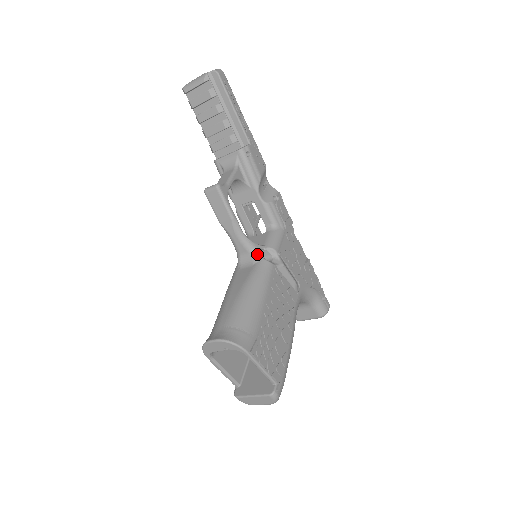
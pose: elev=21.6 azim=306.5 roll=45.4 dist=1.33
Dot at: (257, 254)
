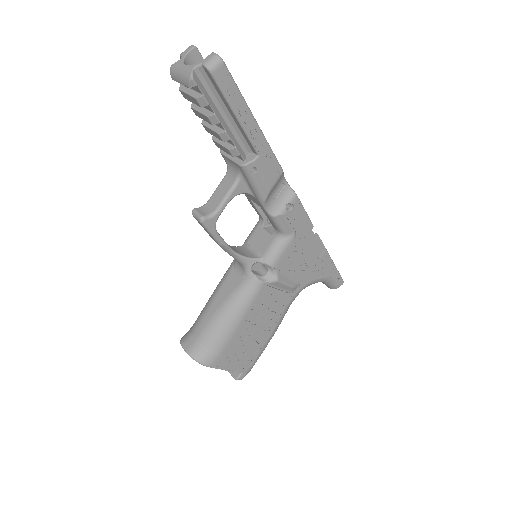
Dot at: (249, 269)
